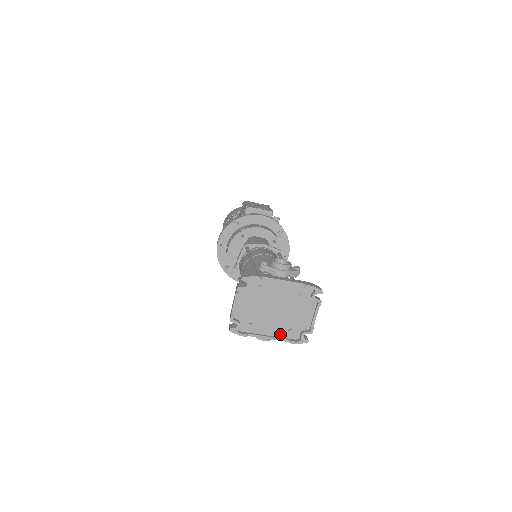
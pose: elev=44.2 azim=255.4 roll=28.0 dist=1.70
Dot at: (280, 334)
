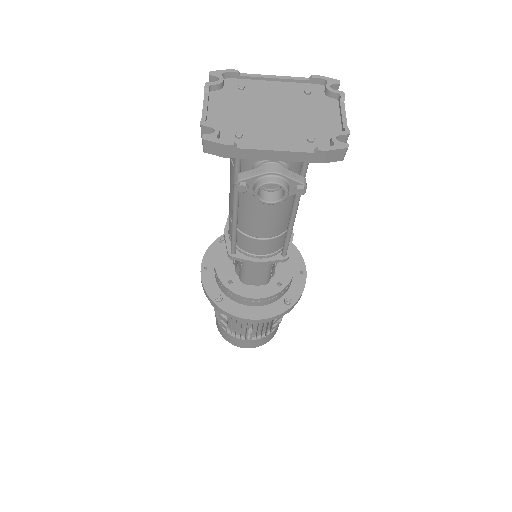
Dot at: (295, 146)
